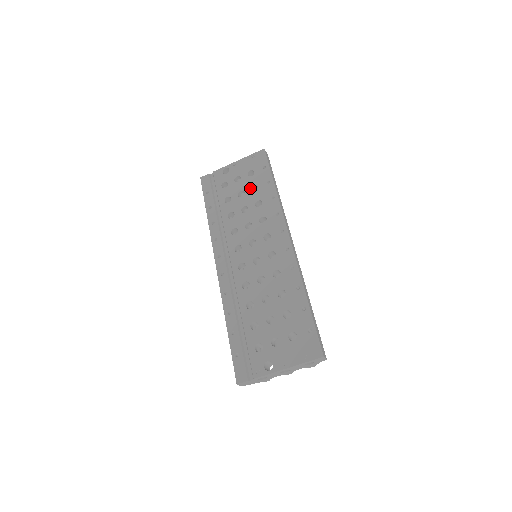
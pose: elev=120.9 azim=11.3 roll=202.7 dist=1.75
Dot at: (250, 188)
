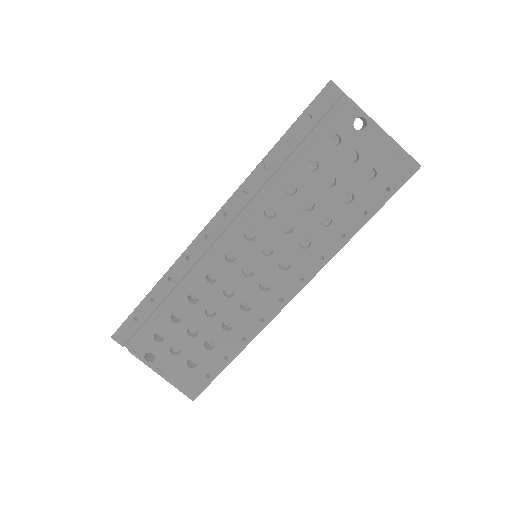
Dot at: (345, 190)
